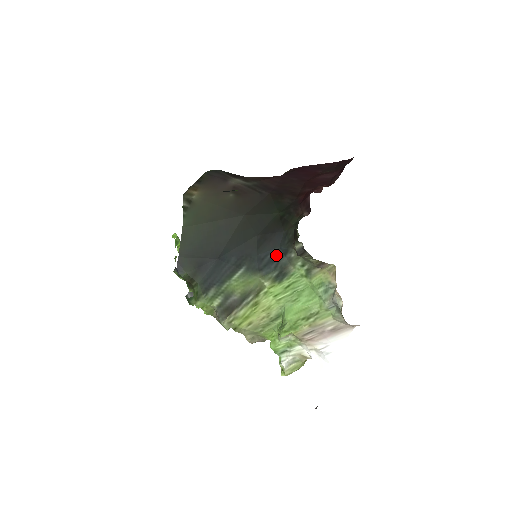
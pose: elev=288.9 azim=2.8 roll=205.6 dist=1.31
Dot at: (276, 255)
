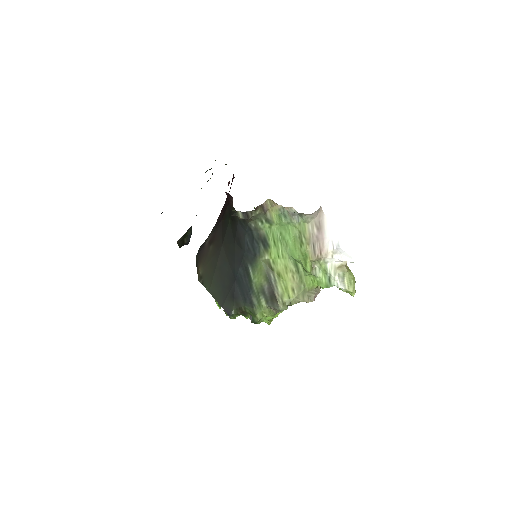
Dot at: (250, 237)
